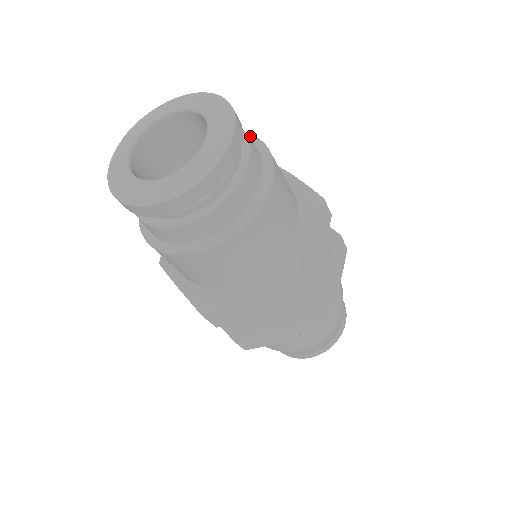
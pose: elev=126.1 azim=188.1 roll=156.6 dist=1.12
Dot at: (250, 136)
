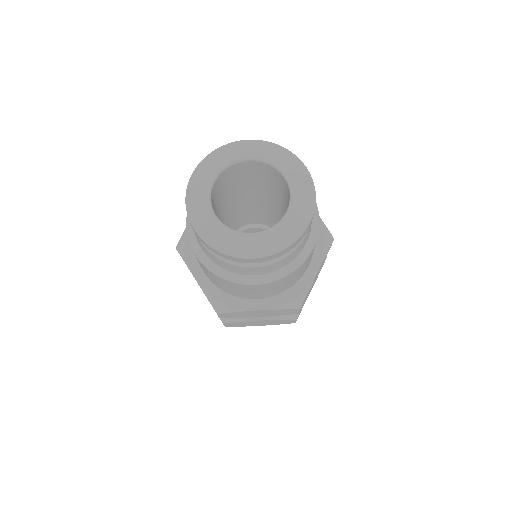
Dot at: occluded
